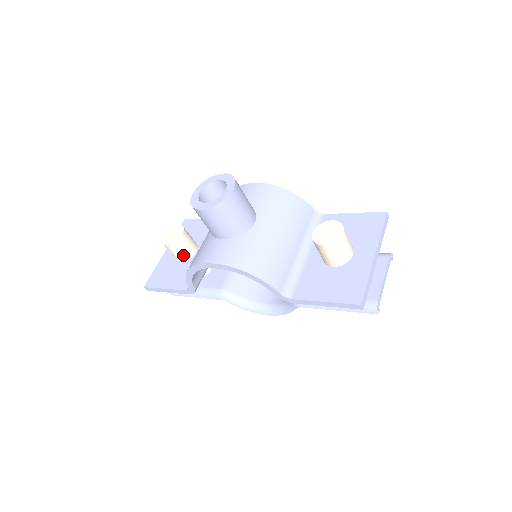
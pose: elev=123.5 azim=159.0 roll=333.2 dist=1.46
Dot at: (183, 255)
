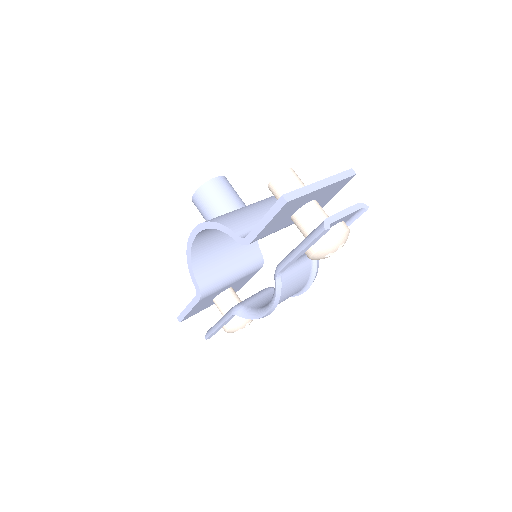
Dot at: occluded
